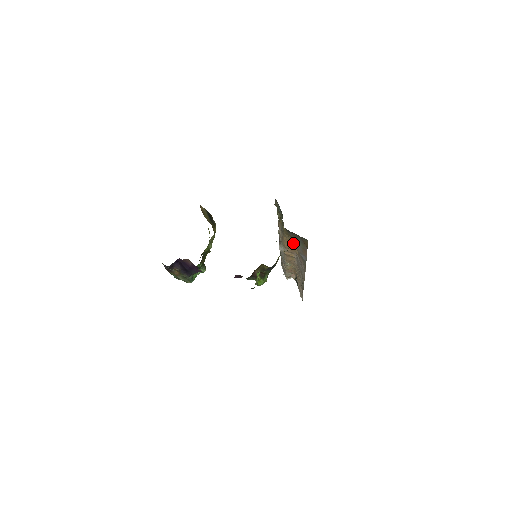
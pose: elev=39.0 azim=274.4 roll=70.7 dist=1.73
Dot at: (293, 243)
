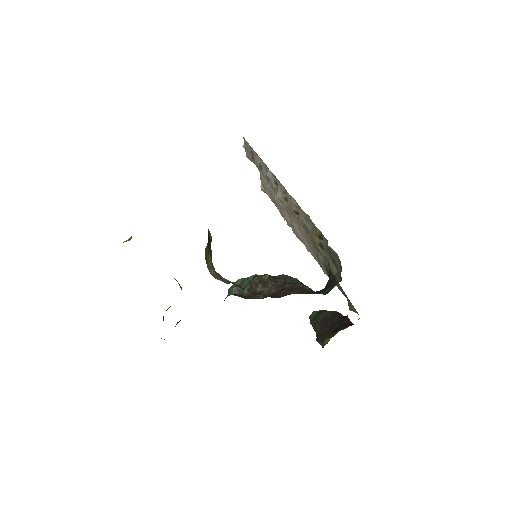
Dot at: occluded
